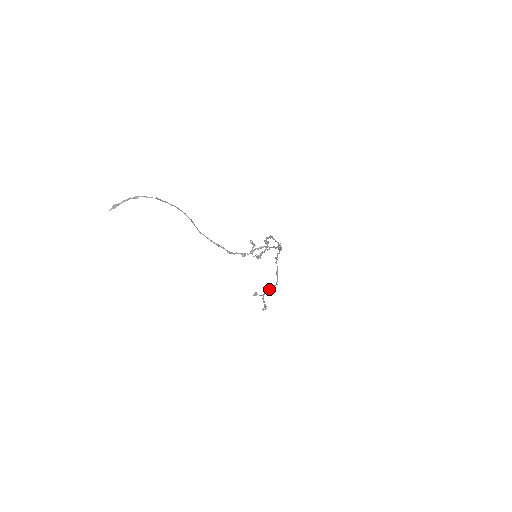
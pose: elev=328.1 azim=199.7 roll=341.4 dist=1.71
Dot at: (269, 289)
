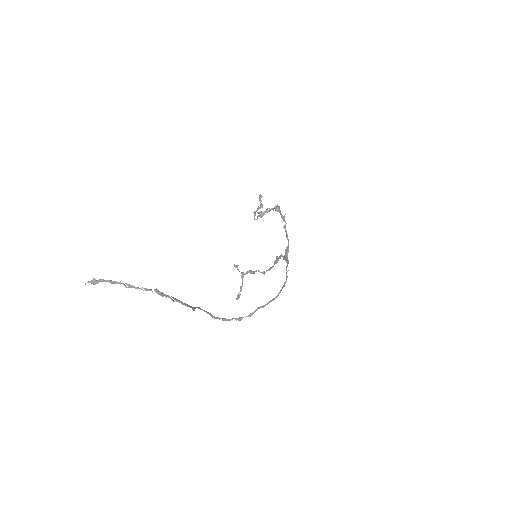
Dot at: (254, 272)
